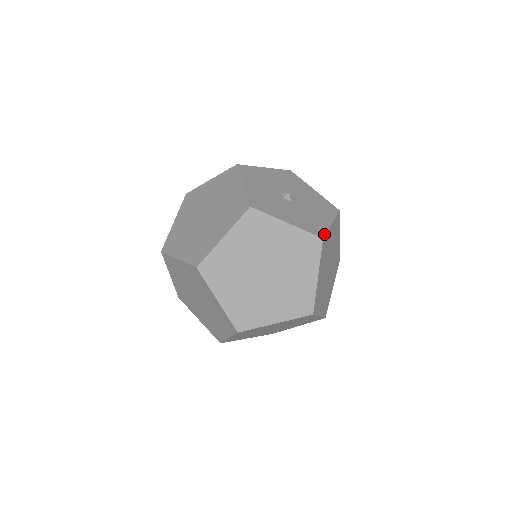
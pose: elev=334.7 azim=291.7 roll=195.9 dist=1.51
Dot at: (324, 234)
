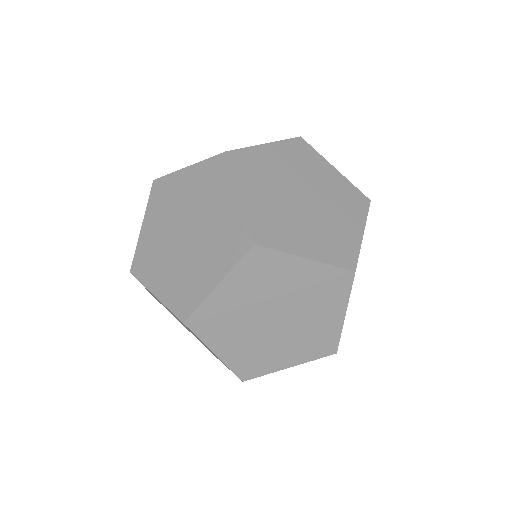
Dot at: (234, 150)
